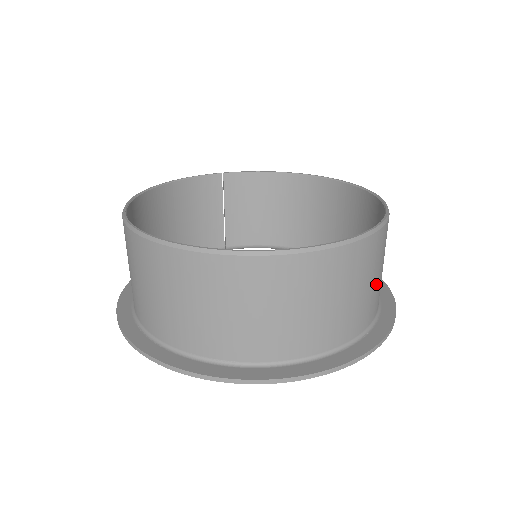
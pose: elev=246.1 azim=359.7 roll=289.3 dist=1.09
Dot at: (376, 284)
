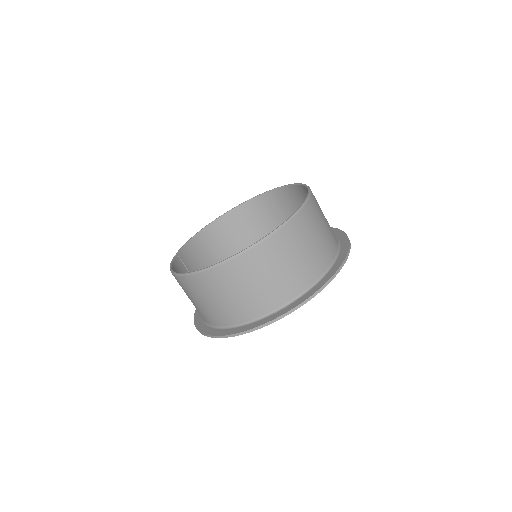
Dot at: occluded
